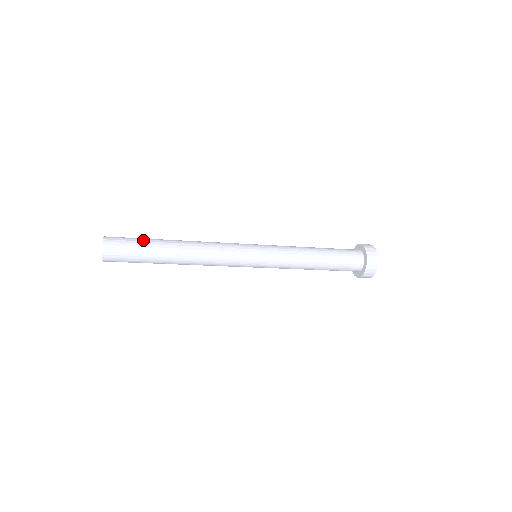
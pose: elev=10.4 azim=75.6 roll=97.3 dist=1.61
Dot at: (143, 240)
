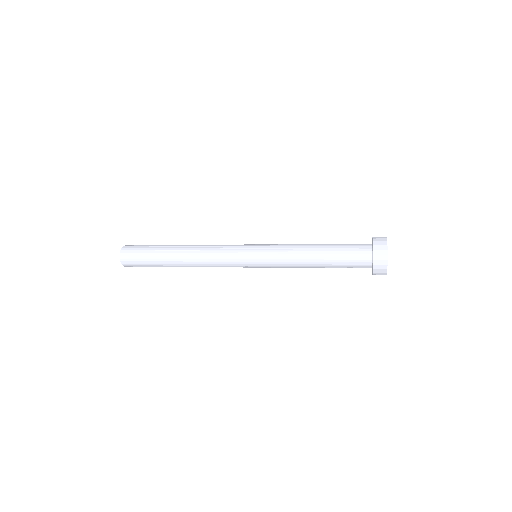
Dot at: (155, 245)
